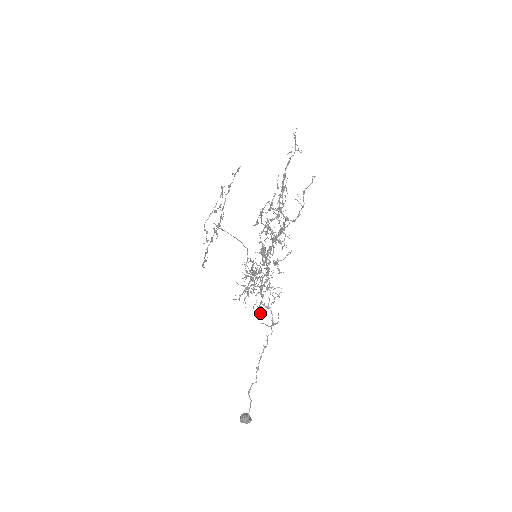
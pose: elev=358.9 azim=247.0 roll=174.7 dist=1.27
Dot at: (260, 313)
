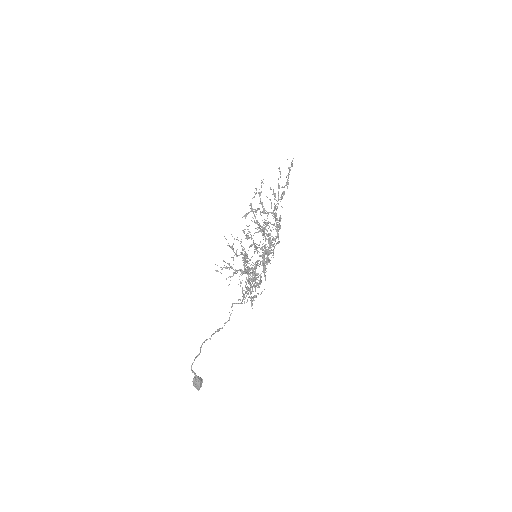
Dot at: (245, 298)
